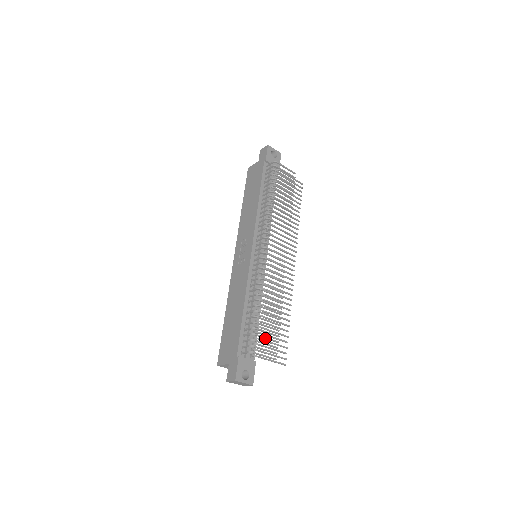
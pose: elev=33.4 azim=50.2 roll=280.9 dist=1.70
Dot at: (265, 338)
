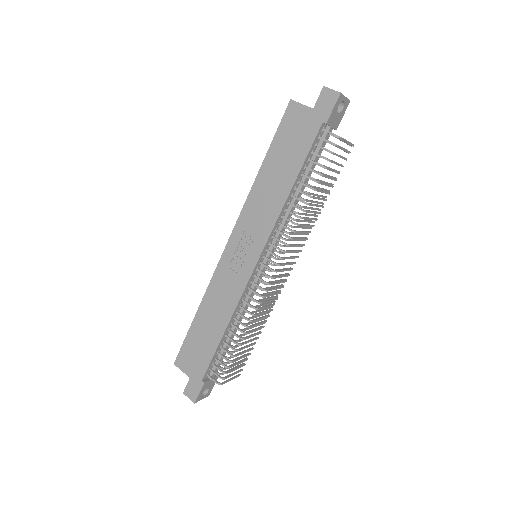
Dot at: (237, 364)
